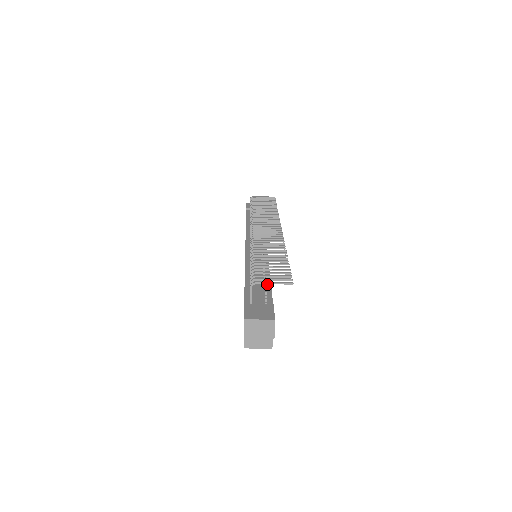
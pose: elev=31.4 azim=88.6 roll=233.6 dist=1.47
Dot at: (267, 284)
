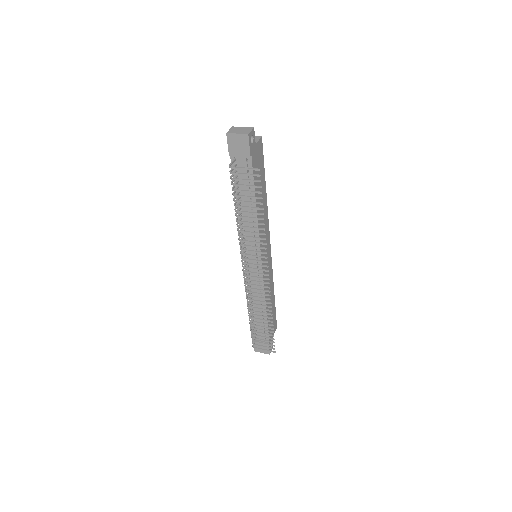
Dot at: occluded
